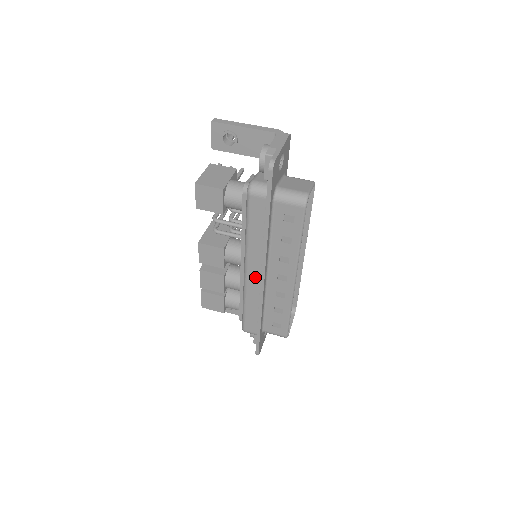
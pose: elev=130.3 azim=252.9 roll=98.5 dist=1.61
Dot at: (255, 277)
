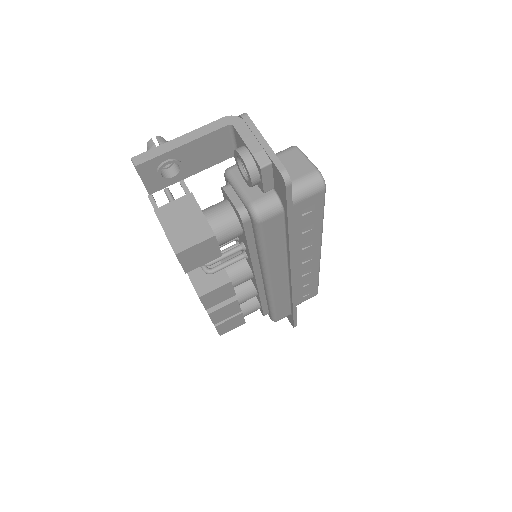
Dot at: (281, 280)
